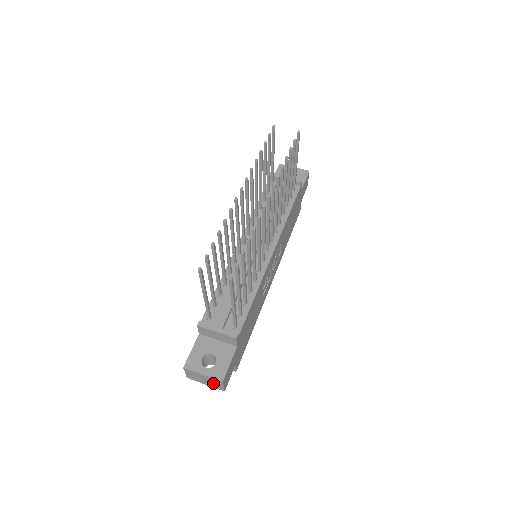
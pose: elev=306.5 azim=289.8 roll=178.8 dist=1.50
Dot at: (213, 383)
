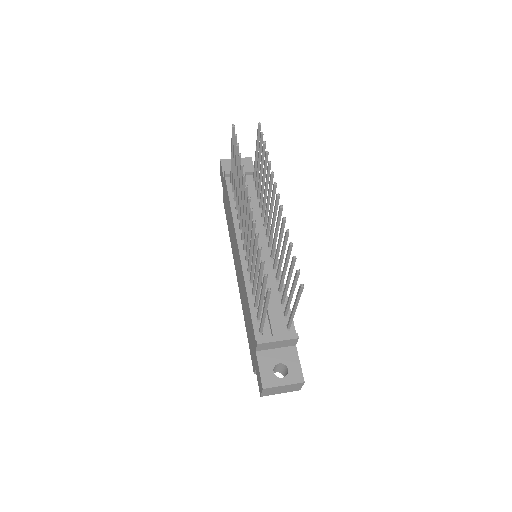
Dot at: (291, 388)
